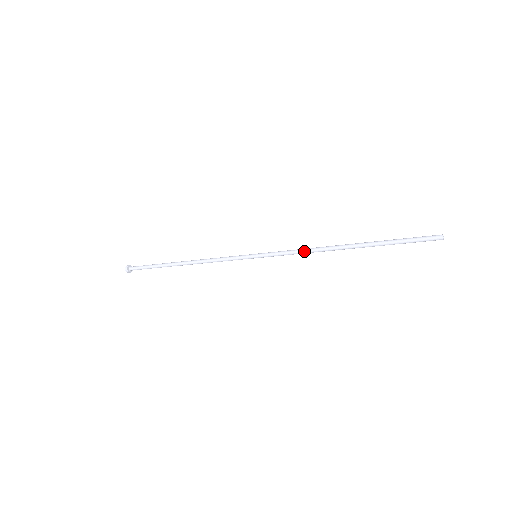
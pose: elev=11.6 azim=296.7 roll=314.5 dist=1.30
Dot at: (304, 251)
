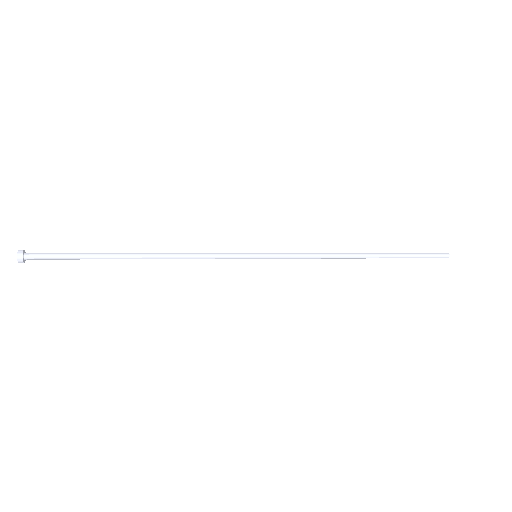
Dot at: (319, 255)
